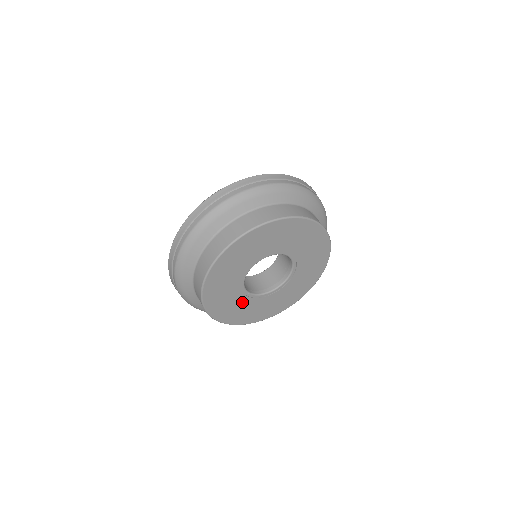
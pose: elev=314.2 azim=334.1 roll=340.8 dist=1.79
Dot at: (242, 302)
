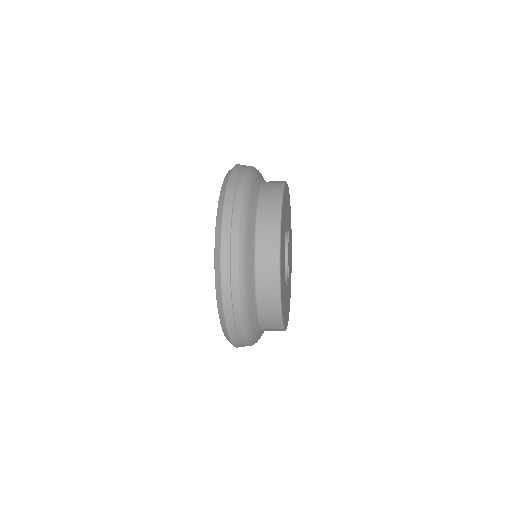
Dot at: (285, 294)
